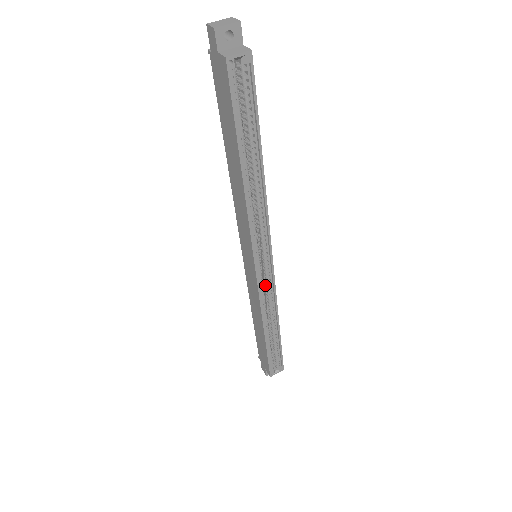
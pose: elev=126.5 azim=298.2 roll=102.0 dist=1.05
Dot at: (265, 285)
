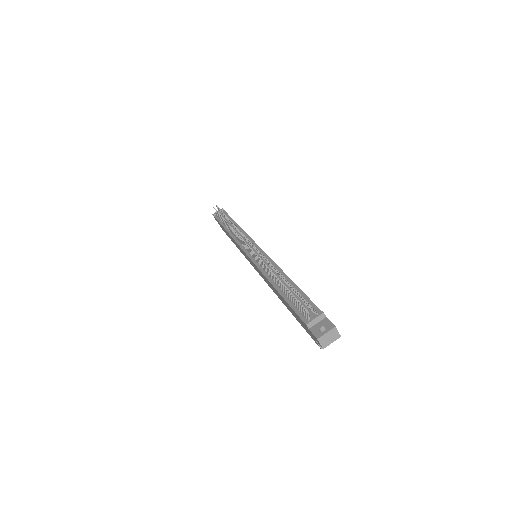
Dot at: occluded
